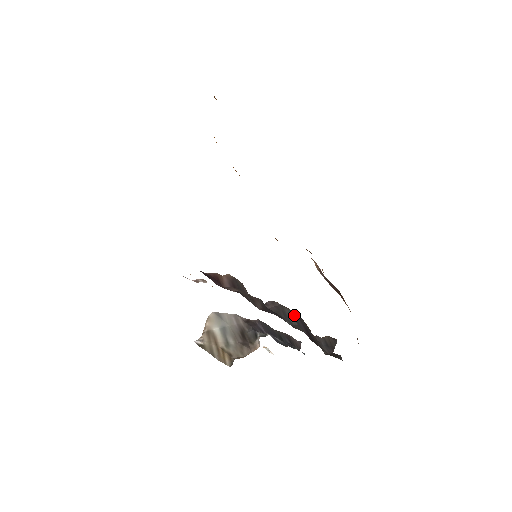
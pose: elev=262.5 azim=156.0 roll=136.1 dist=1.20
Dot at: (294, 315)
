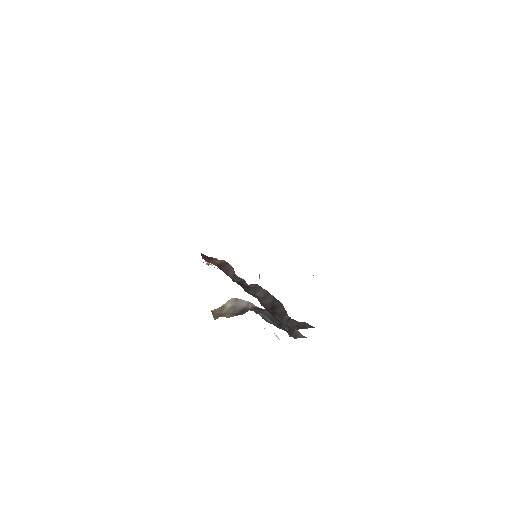
Dot at: (267, 294)
